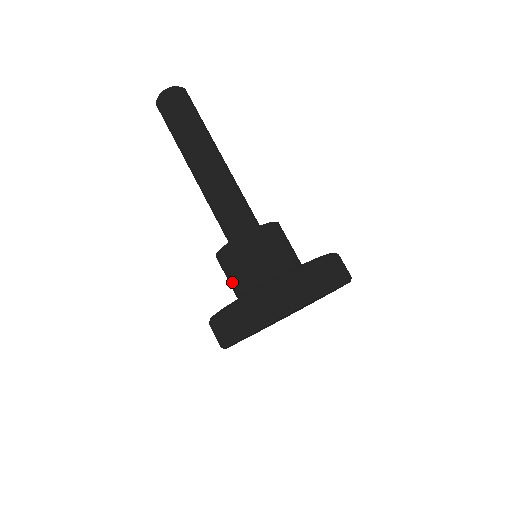
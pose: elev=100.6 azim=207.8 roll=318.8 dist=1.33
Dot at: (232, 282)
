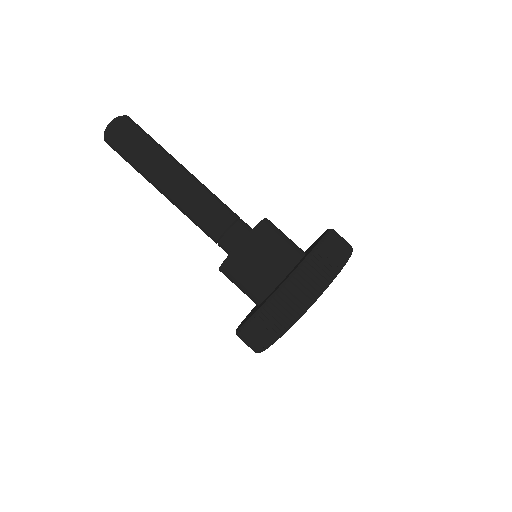
Dot at: (254, 278)
